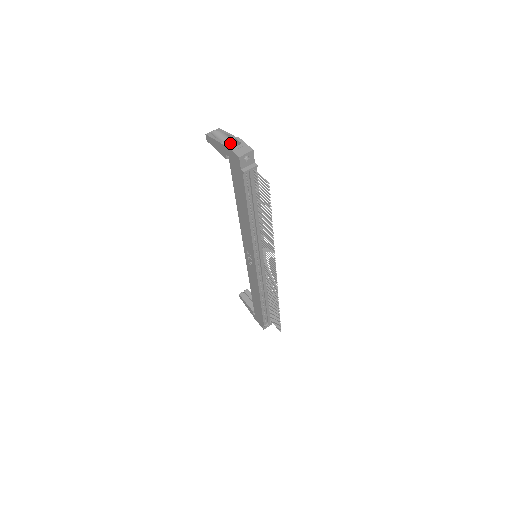
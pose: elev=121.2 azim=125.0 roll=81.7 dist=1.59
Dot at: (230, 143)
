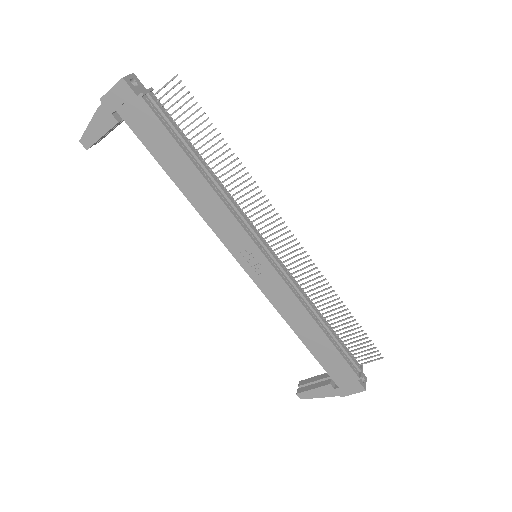
Dot at: occluded
